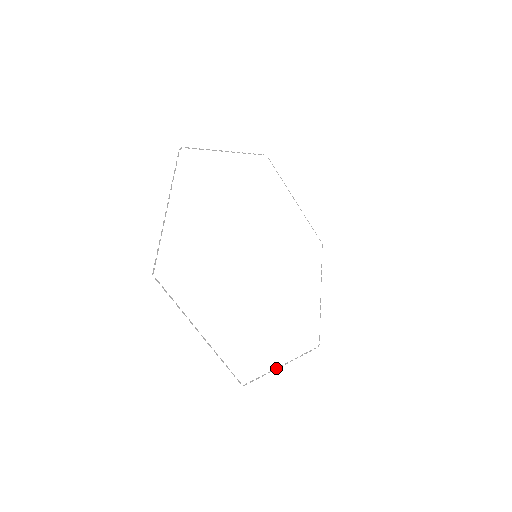
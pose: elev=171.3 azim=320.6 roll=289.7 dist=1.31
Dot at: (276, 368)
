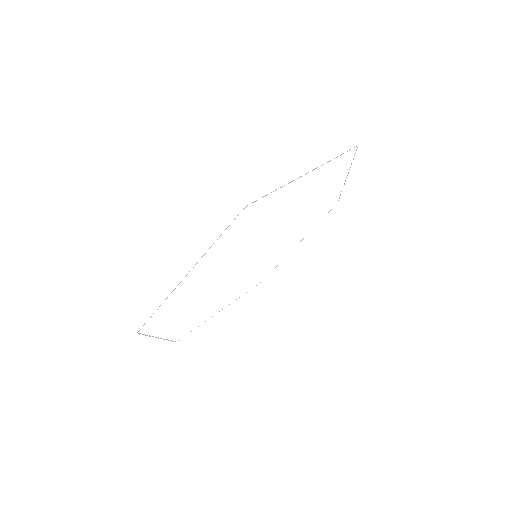
Dot at: occluded
